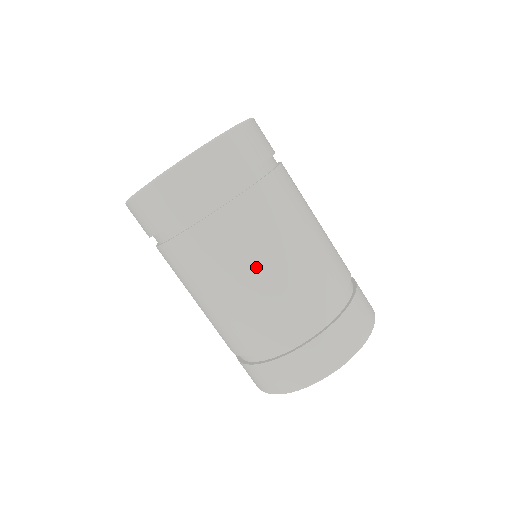
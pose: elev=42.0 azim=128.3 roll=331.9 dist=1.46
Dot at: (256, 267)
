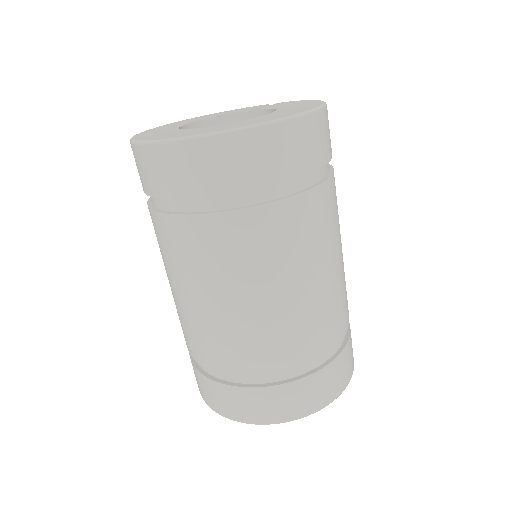
Dot at: (270, 286)
